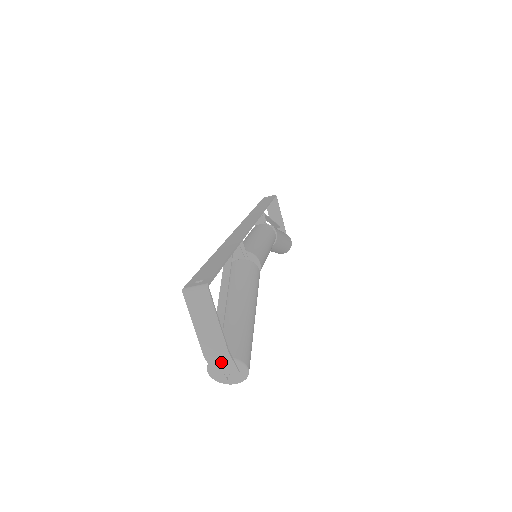
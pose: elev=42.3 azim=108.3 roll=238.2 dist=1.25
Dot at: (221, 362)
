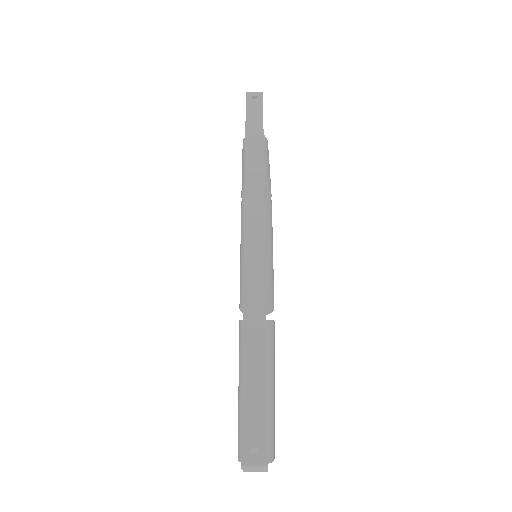
Dot at: occluded
